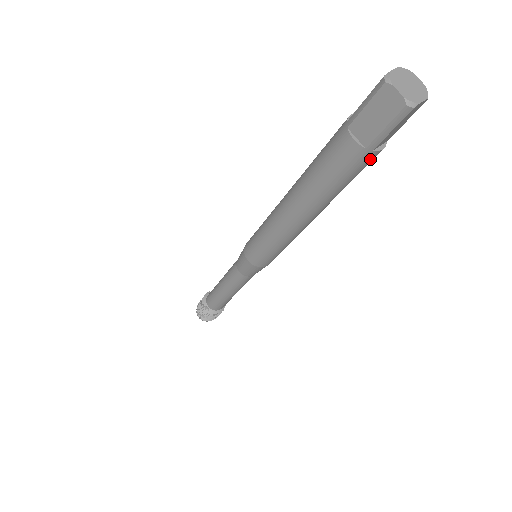
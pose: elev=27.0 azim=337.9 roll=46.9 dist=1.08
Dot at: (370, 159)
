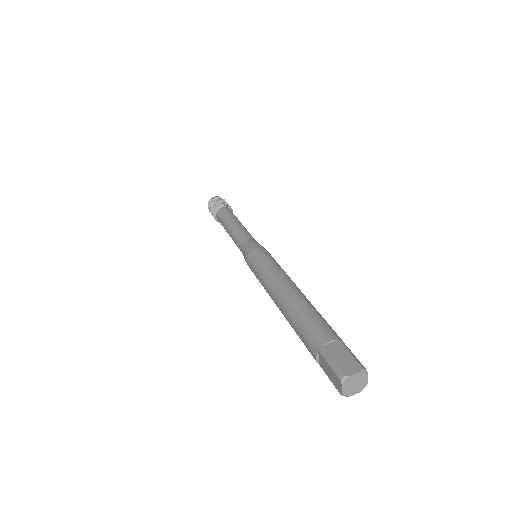
Dot at: occluded
